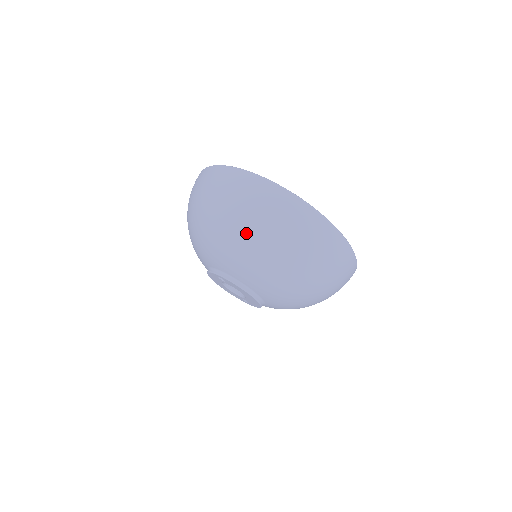
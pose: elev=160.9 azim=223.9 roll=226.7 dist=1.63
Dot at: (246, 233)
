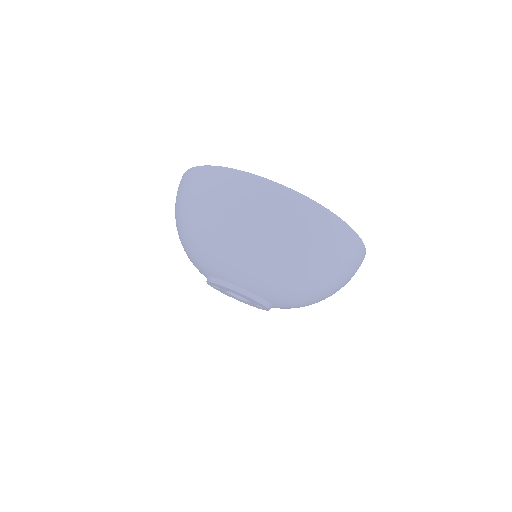
Dot at: (182, 223)
